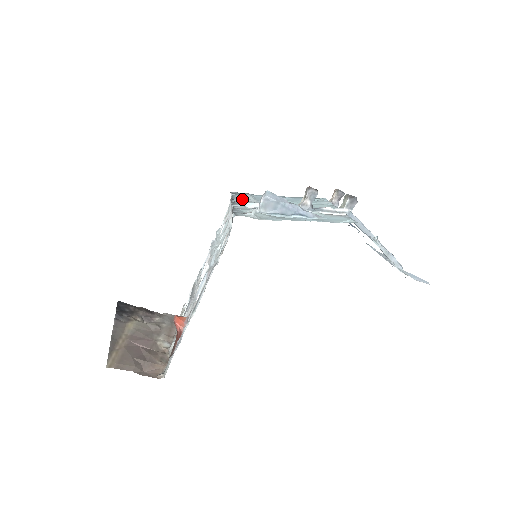
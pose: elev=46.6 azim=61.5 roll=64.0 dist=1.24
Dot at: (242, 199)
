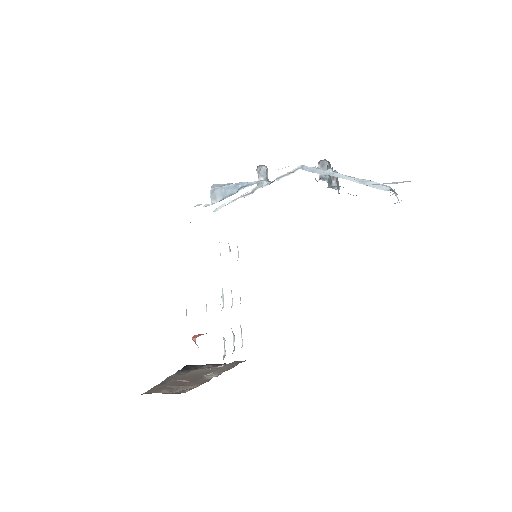
Dot at: occluded
